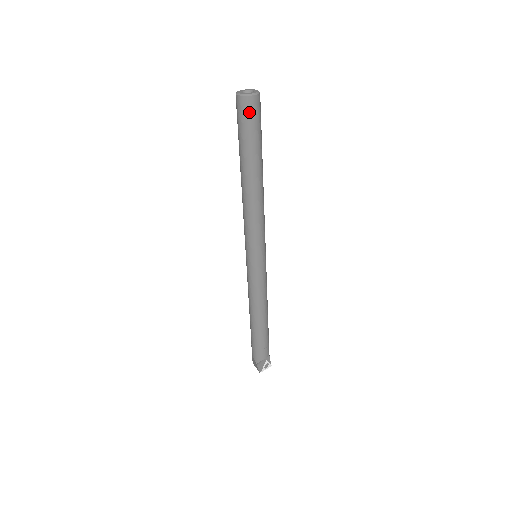
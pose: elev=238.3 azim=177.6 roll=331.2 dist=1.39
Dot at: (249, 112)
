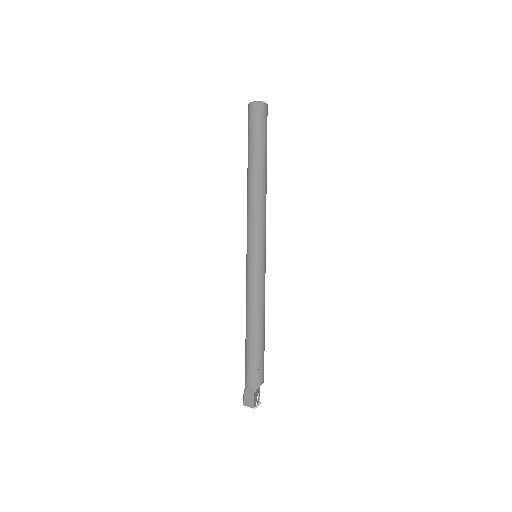
Dot at: (263, 115)
